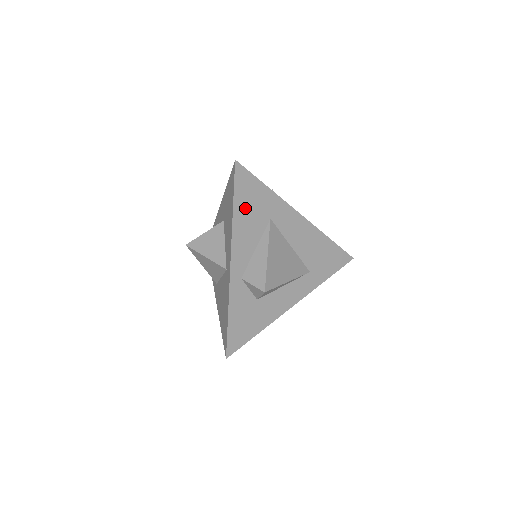
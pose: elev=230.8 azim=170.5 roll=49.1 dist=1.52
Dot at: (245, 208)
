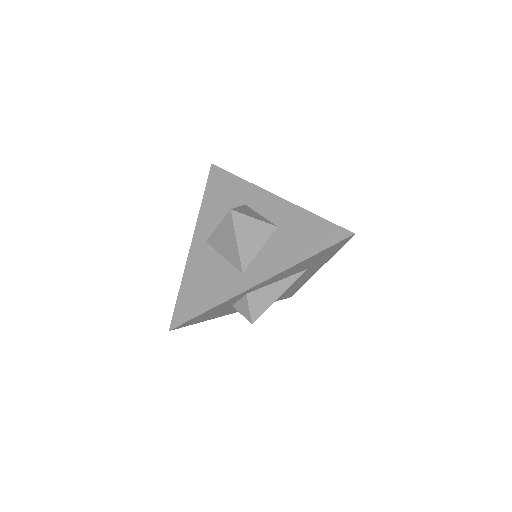
Dot at: (312, 260)
